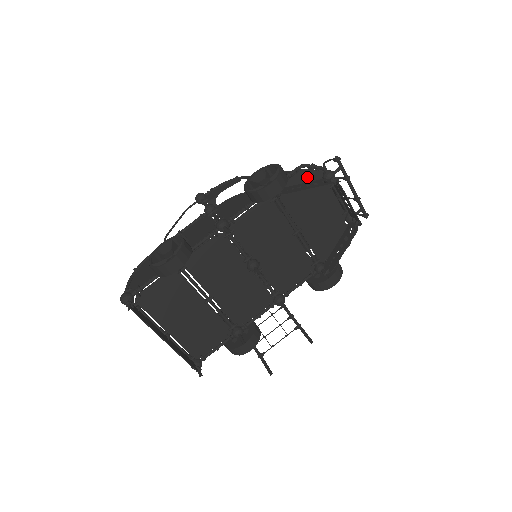
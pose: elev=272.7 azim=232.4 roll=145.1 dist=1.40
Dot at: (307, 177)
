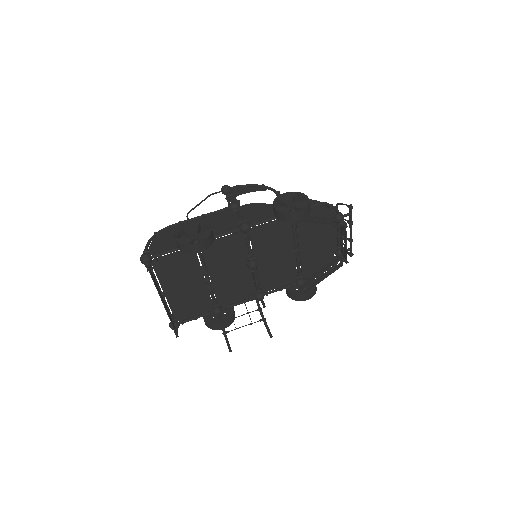
Dot at: (323, 212)
